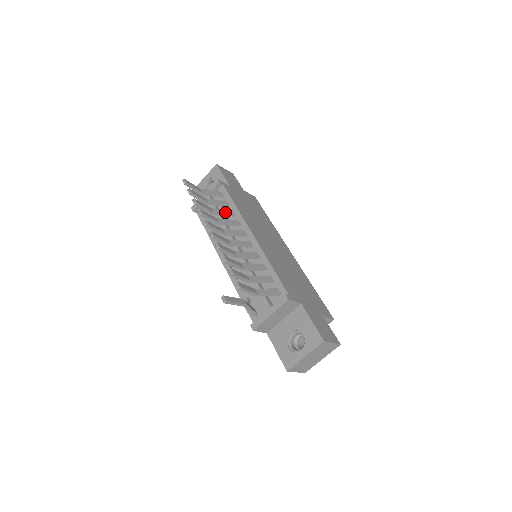
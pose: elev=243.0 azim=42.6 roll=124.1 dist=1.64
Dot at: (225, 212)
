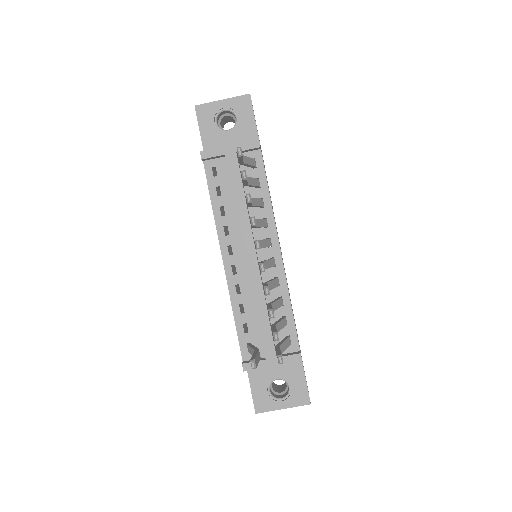
Dot at: (259, 204)
